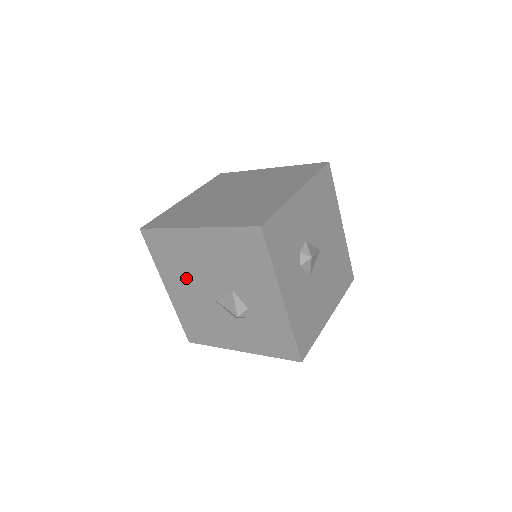
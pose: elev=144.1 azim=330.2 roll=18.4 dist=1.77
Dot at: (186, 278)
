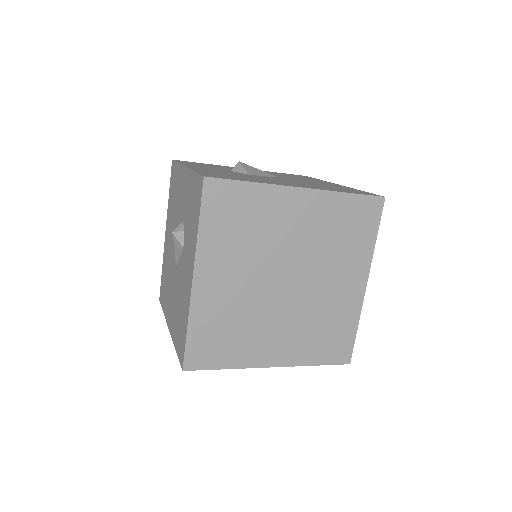
Dot at: (170, 285)
